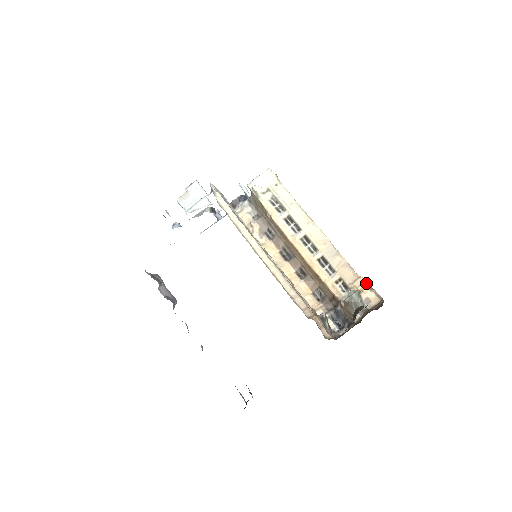
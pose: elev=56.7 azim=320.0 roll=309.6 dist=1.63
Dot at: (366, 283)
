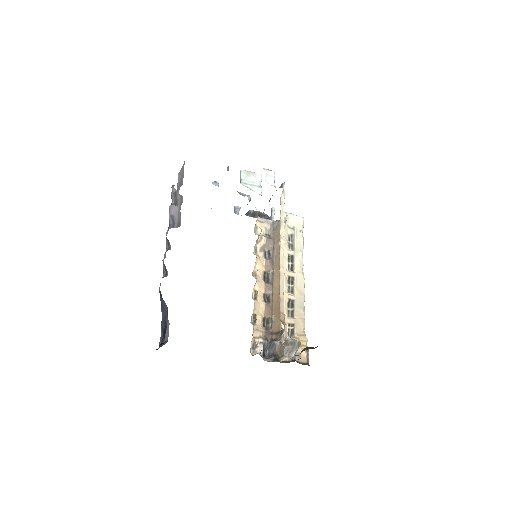
Dot at: occluded
